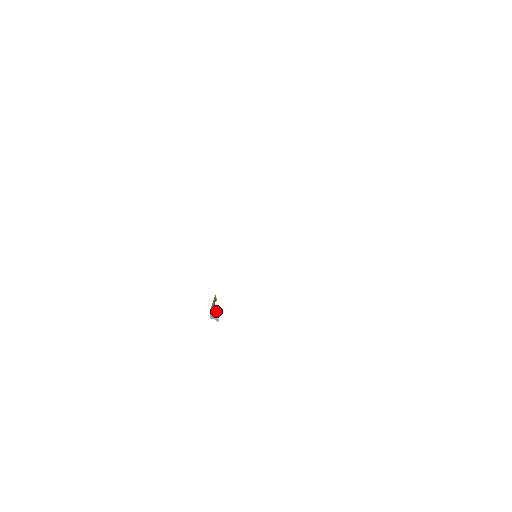
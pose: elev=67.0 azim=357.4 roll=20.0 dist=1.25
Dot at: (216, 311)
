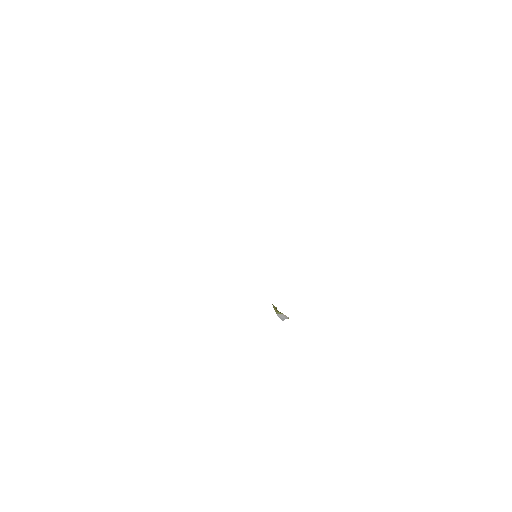
Dot at: (281, 314)
